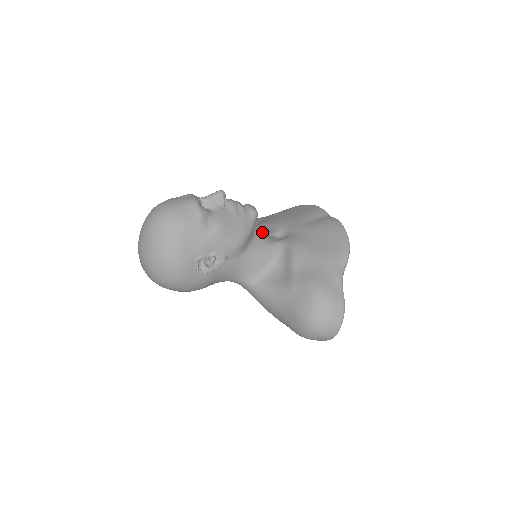
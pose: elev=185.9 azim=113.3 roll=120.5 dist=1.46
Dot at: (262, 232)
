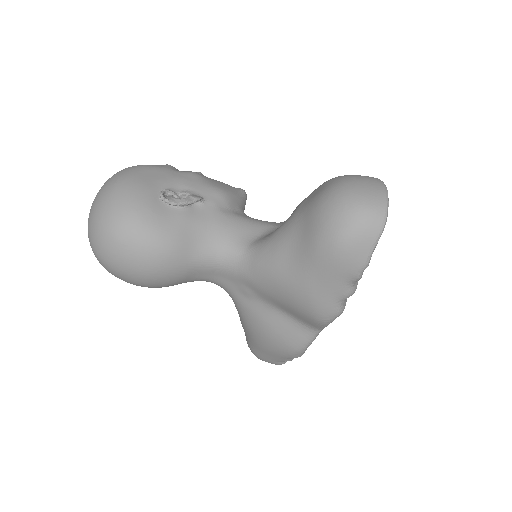
Dot at: occluded
